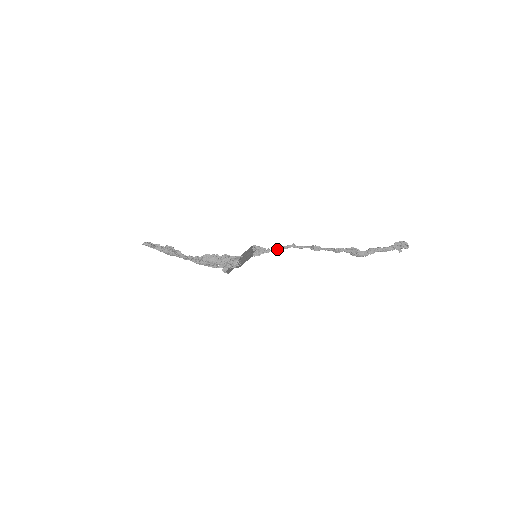
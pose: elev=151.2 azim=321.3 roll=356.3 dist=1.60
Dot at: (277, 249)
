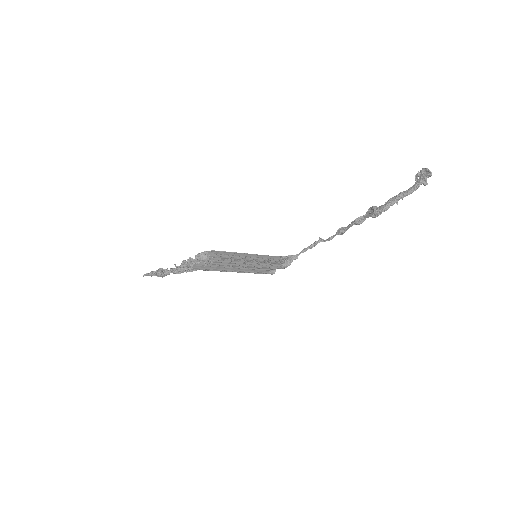
Dot at: (303, 250)
